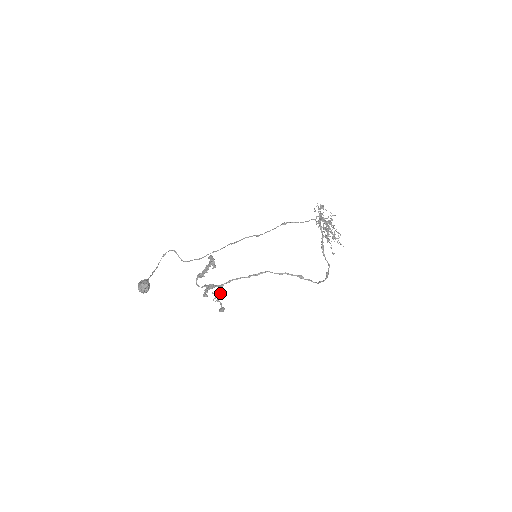
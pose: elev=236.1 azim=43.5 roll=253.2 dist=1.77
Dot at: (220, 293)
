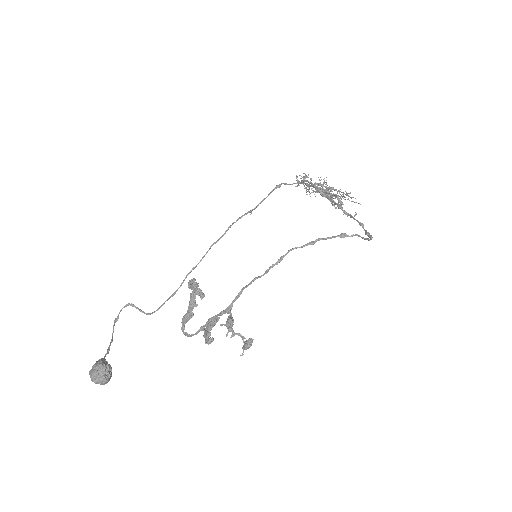
Dot at: (233, 319)
